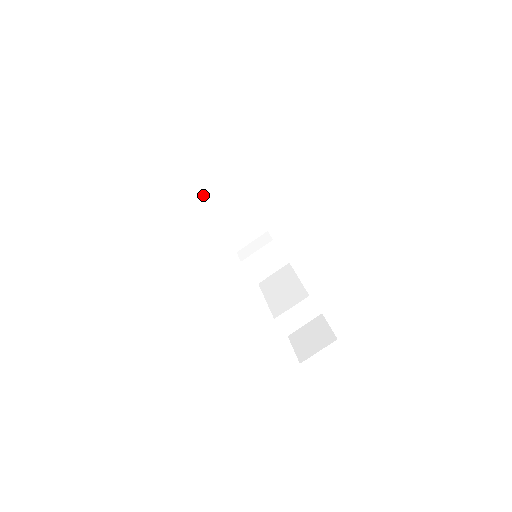
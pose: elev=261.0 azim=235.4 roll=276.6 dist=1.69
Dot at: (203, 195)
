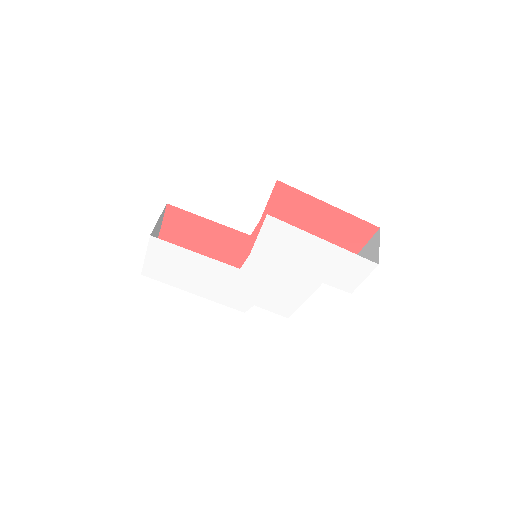
Dot at: occluded
